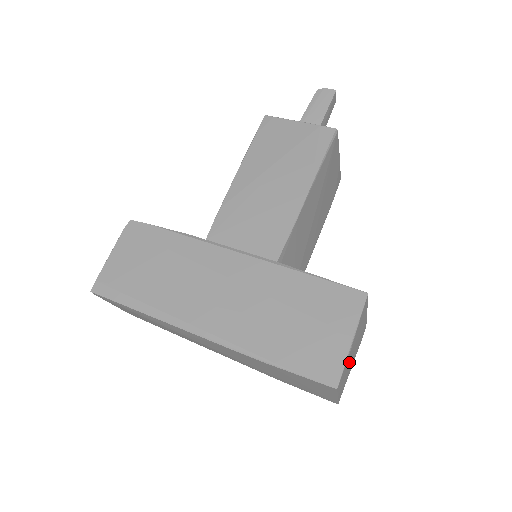
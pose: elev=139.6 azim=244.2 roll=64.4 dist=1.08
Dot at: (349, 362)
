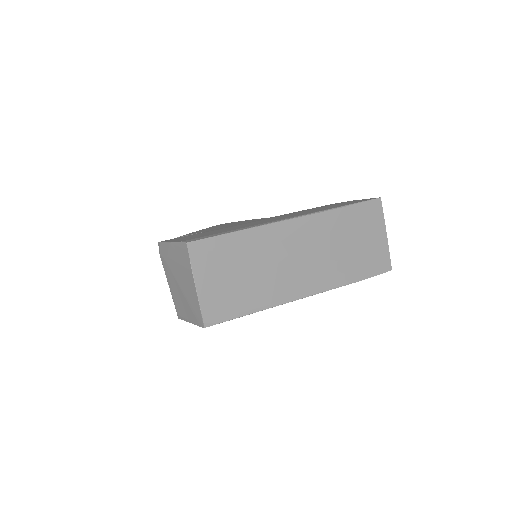
Dot at: occluded
